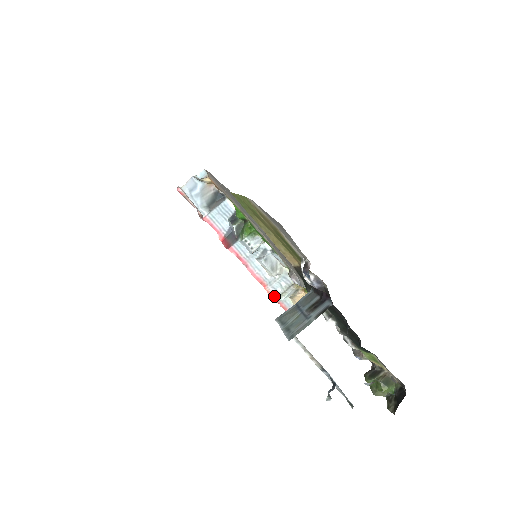
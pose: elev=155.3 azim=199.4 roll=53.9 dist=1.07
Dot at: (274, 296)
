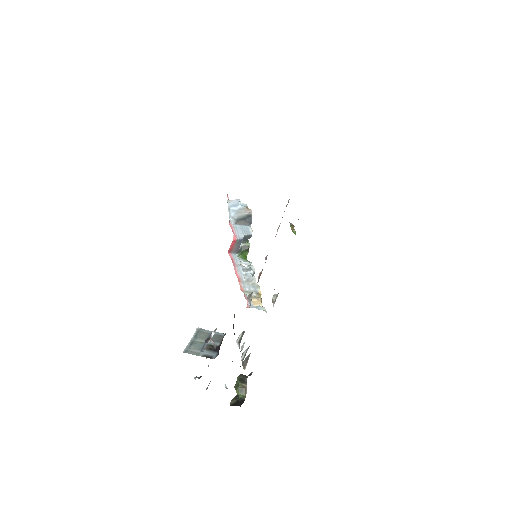
Dot at: (242, 289)
